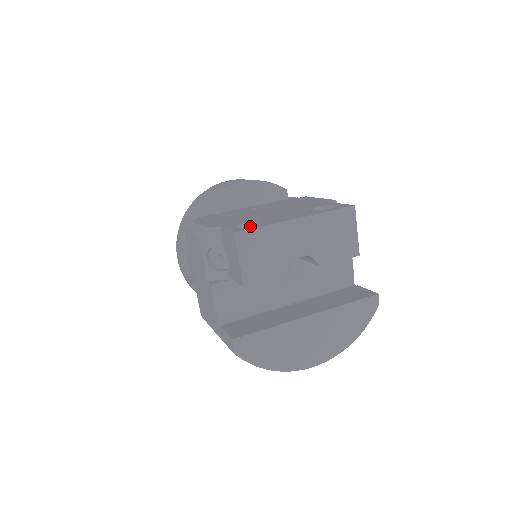
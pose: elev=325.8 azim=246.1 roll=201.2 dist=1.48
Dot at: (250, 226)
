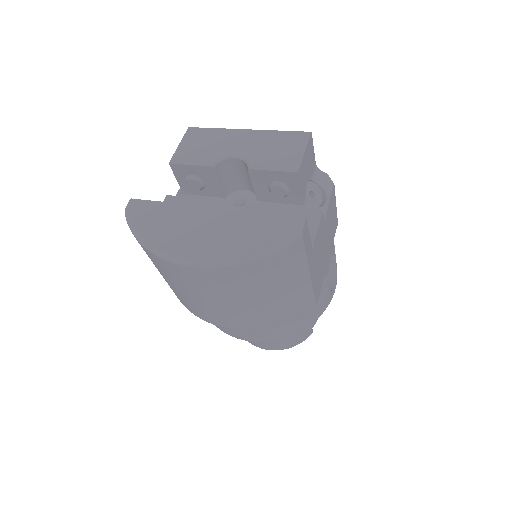
Dot at: occluded
